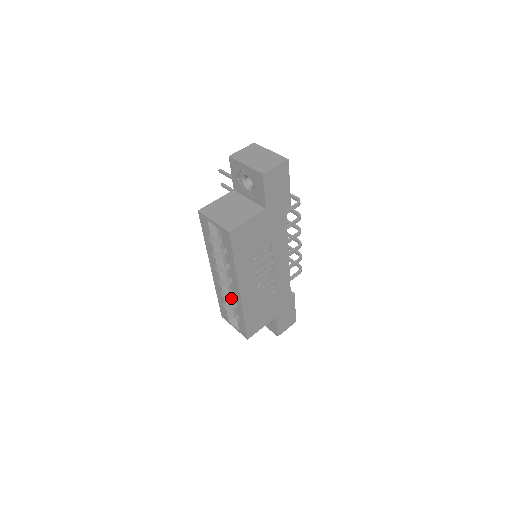
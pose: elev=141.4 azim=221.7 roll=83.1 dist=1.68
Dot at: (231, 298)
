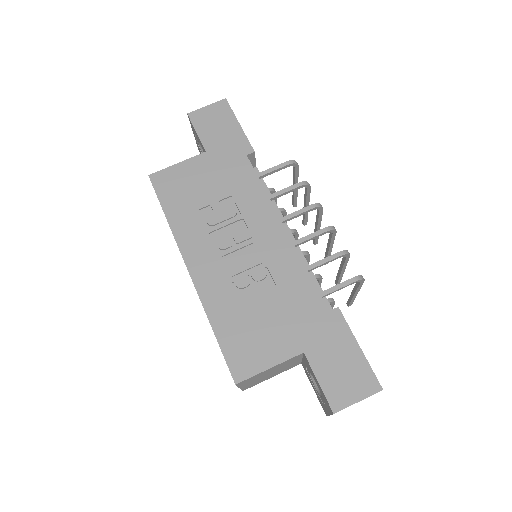
Dot at: occluded
